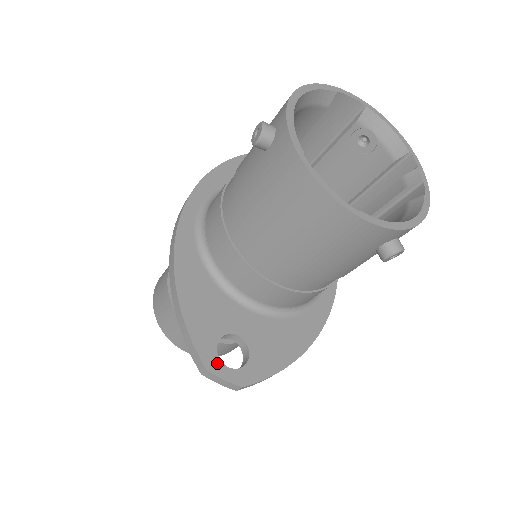
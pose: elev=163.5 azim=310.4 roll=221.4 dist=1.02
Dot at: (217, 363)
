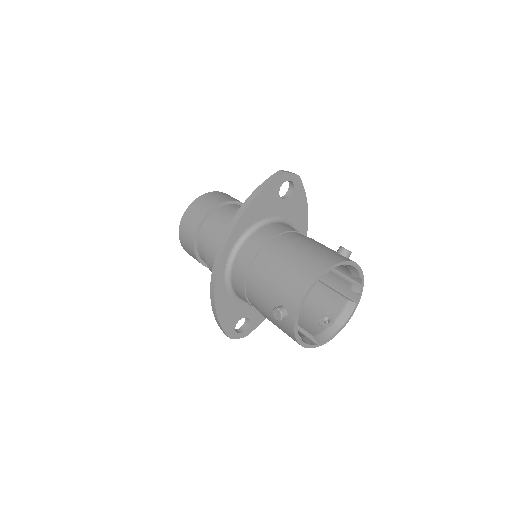
Dot at: (235, 334)
